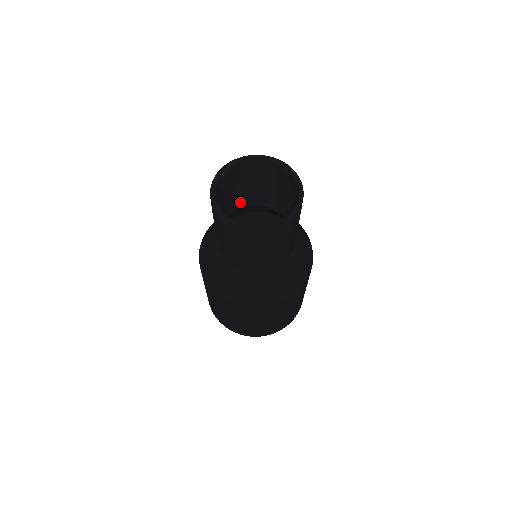
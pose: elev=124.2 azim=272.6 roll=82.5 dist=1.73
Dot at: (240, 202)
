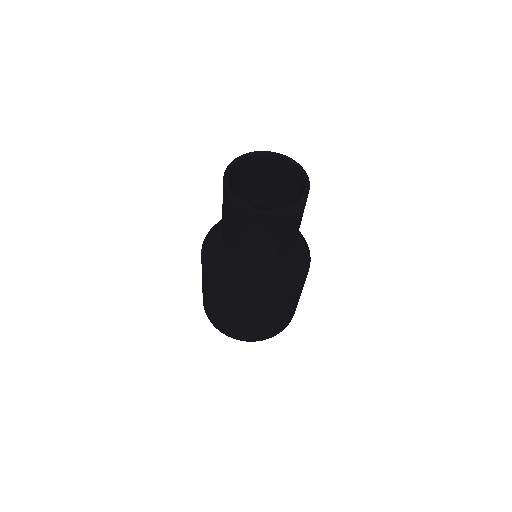
Dot at: (264, 198)
